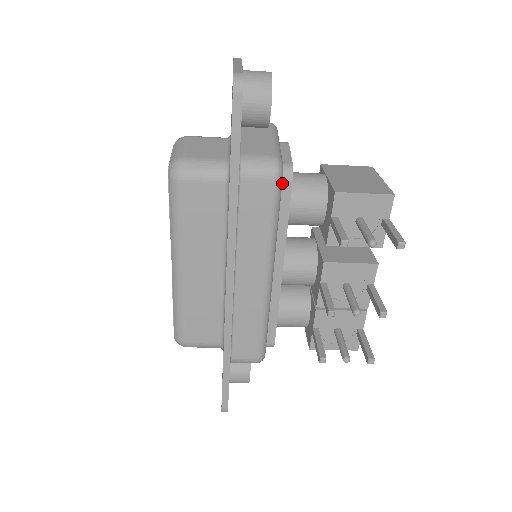
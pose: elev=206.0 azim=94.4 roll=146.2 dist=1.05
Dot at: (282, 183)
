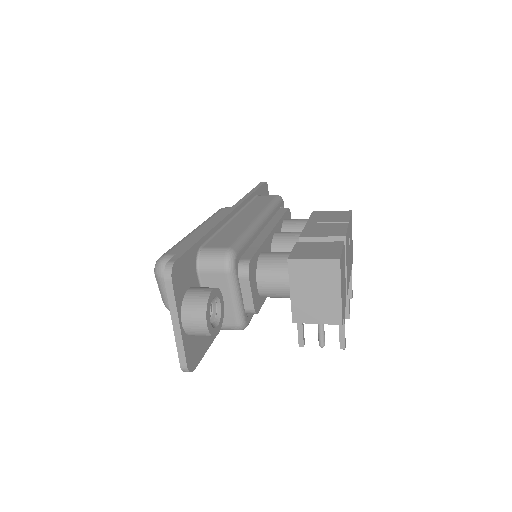
Dot at: occluded
